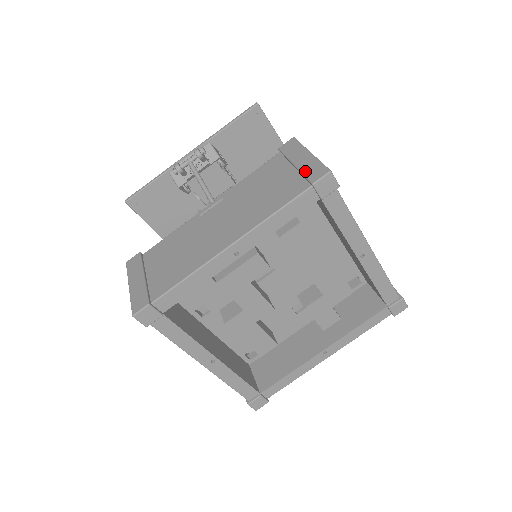
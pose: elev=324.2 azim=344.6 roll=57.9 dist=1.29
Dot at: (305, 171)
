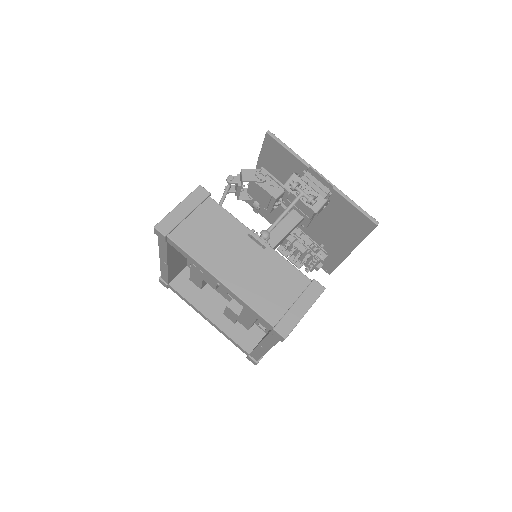
Dot at: (287, 317)
